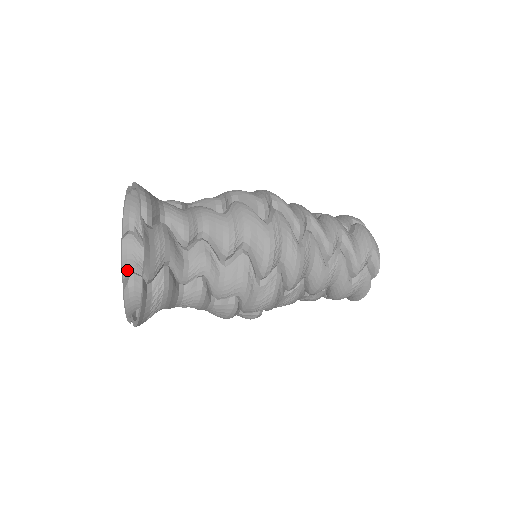
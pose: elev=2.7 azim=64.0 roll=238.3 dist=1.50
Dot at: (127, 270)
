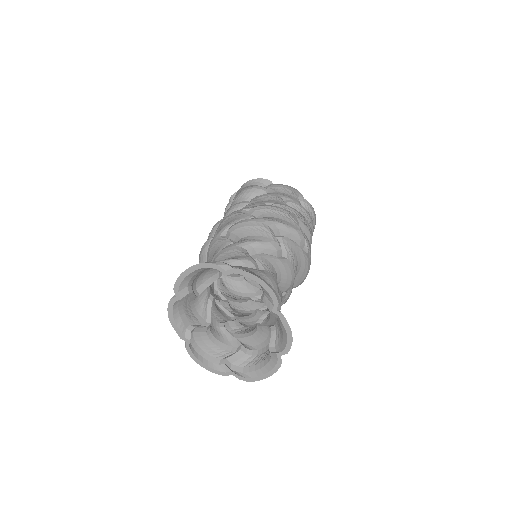
Dot at: (184, 327)
